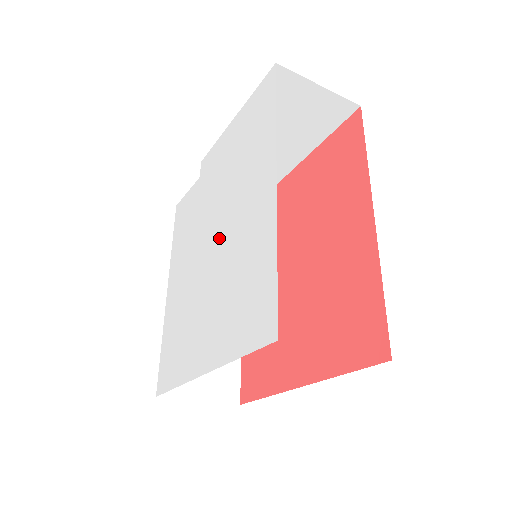
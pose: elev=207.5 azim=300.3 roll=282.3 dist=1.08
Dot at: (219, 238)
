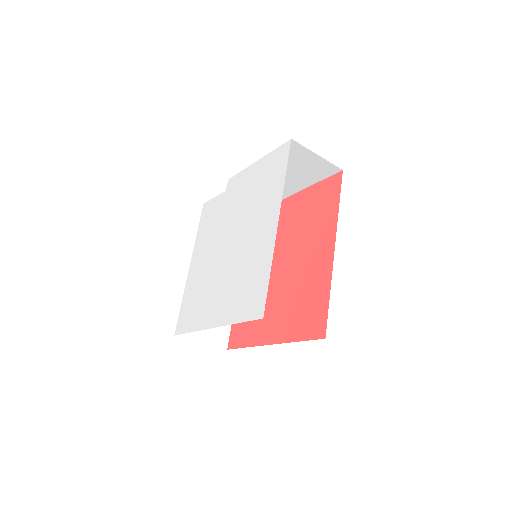
Dot at: (235, 243)
